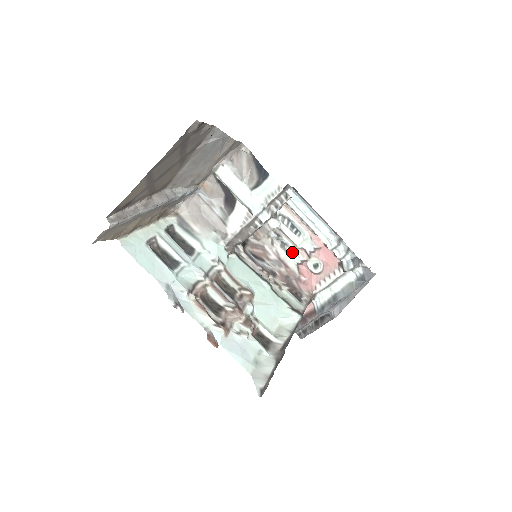
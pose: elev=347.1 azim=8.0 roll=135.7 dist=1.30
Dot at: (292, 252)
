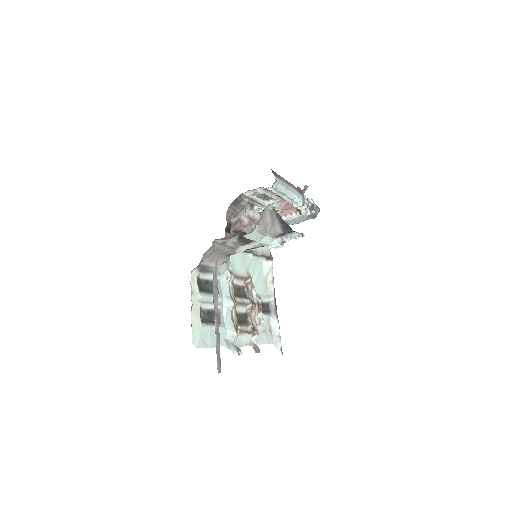
Dot at: (259, 208)
